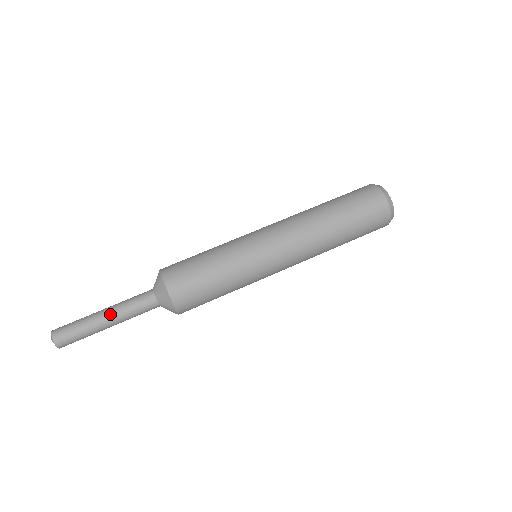
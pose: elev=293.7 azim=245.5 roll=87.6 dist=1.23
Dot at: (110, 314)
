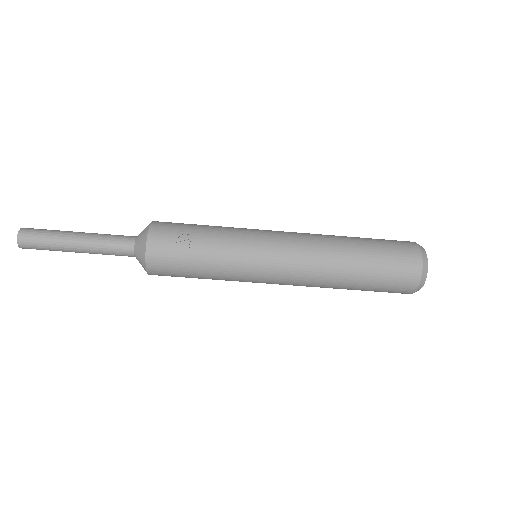
Dot at: occluded
